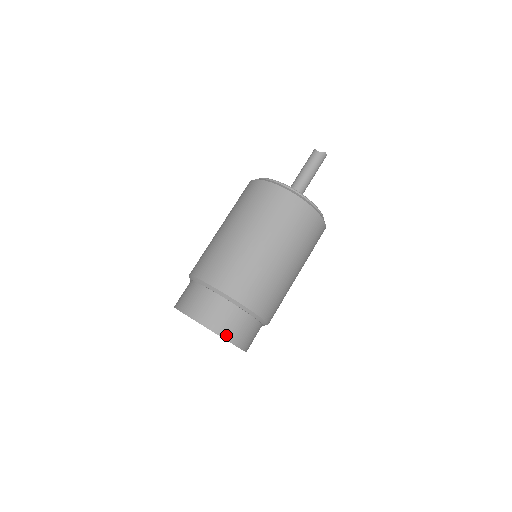
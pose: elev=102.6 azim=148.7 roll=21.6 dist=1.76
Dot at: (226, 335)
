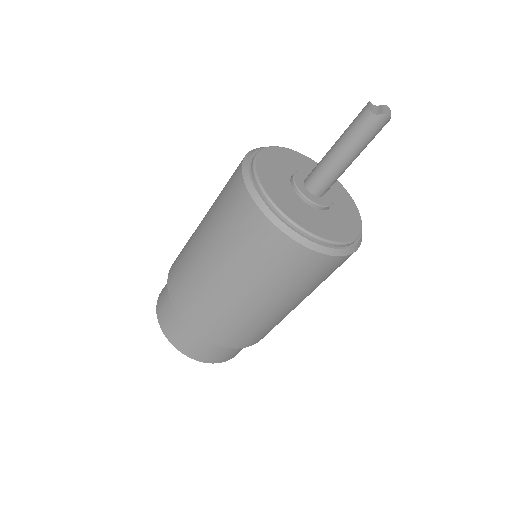
Dot at: (192, 355)
